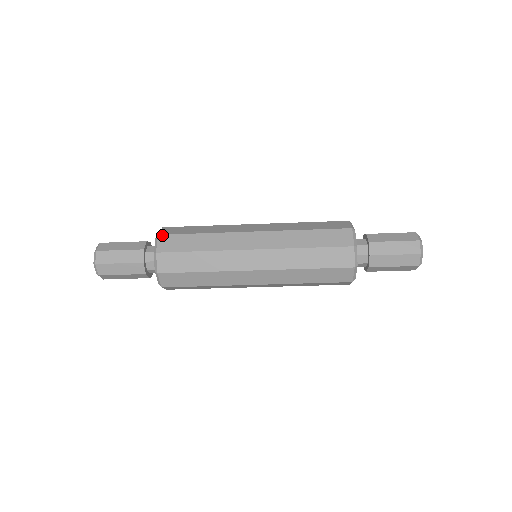
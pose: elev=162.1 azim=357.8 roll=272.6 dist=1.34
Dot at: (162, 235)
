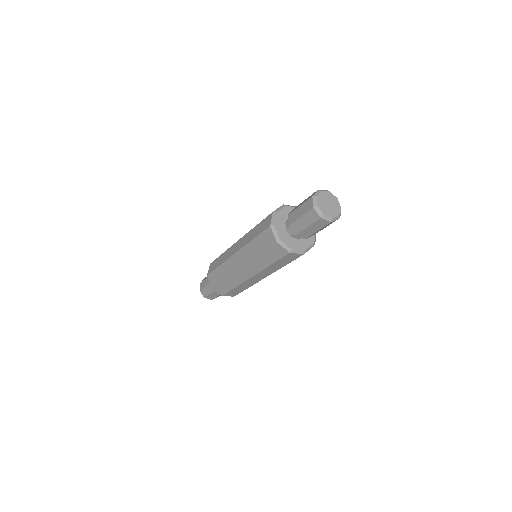
Dot at: (208, 275)
